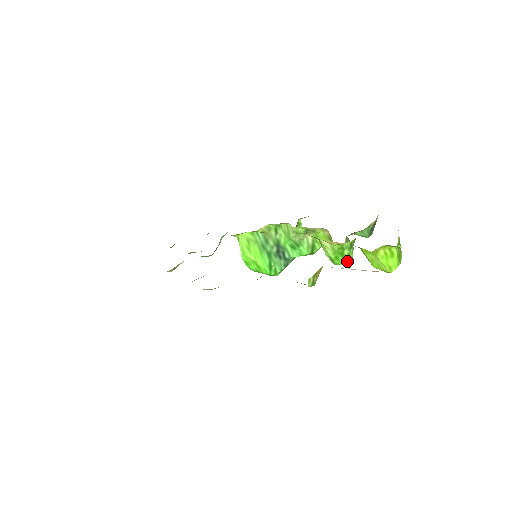
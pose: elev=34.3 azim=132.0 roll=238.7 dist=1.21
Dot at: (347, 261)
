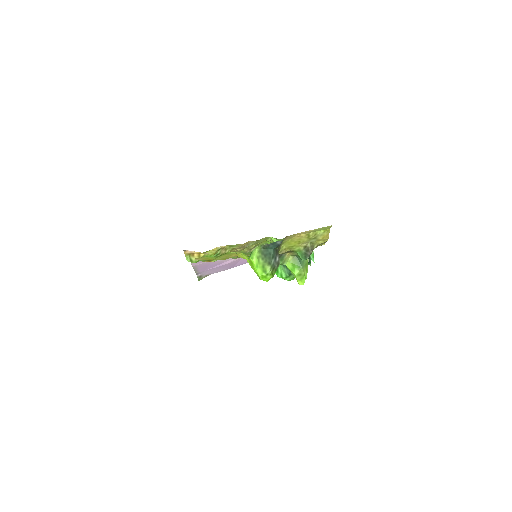
Dot at: occluded
